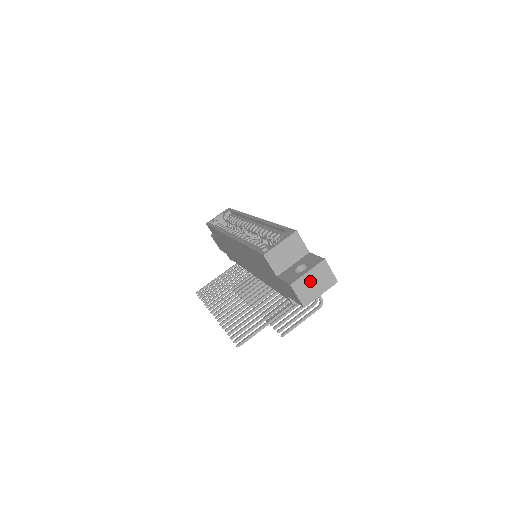
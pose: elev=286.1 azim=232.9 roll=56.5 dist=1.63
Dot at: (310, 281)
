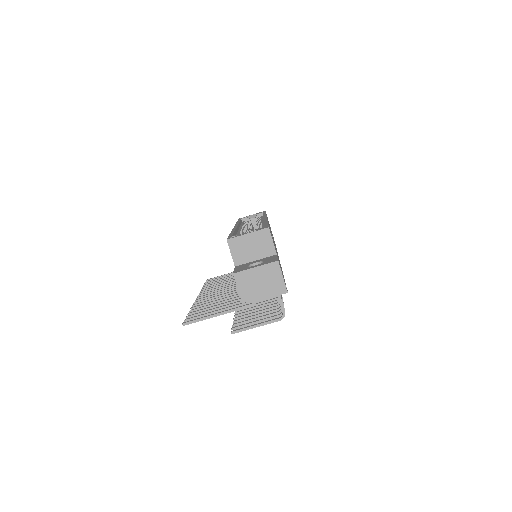
Dot at: (256, 278)
